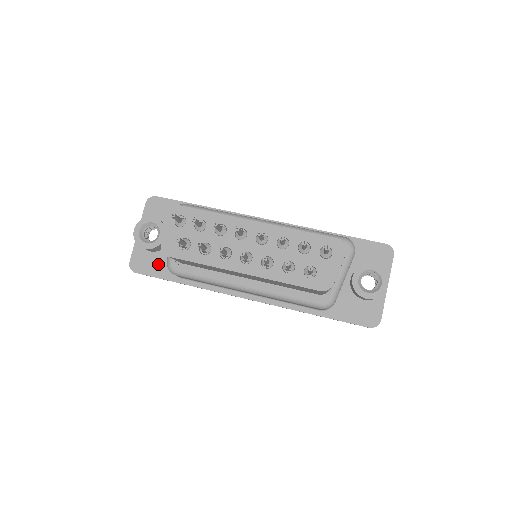
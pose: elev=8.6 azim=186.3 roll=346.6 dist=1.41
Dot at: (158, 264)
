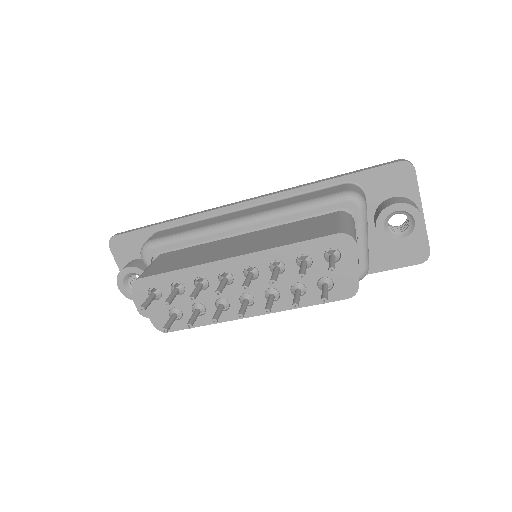
Dot at: occluded
